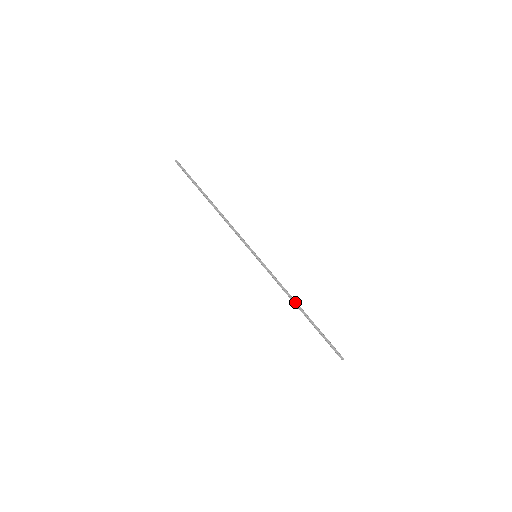
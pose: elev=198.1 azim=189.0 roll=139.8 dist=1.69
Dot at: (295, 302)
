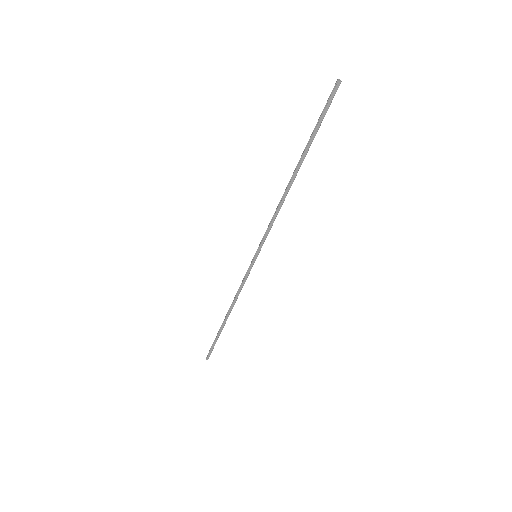
Dot at: (230, 310)
